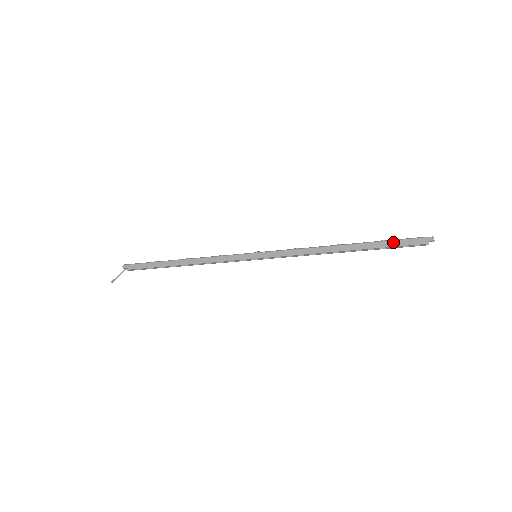
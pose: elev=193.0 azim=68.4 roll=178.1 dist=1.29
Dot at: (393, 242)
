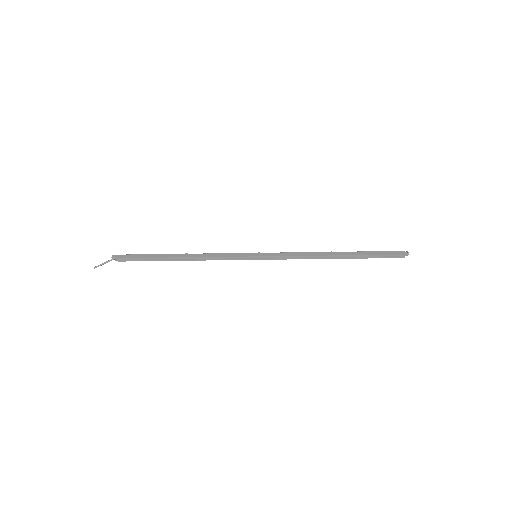
Dot at: (377, 252)
